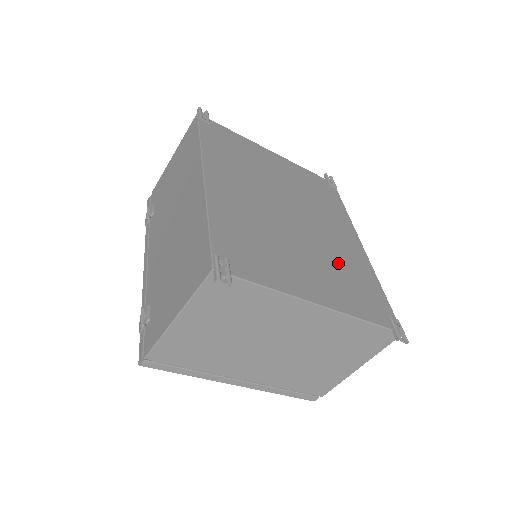
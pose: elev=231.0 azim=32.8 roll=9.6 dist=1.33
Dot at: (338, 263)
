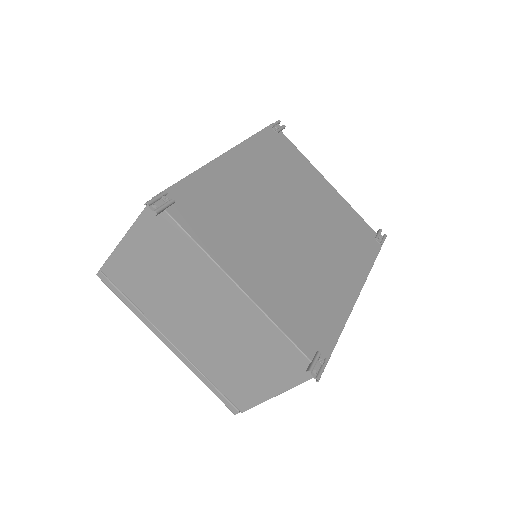
Dot at: (305, 282)
